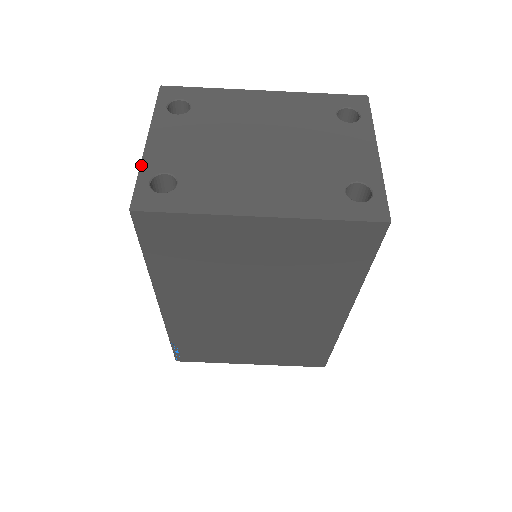
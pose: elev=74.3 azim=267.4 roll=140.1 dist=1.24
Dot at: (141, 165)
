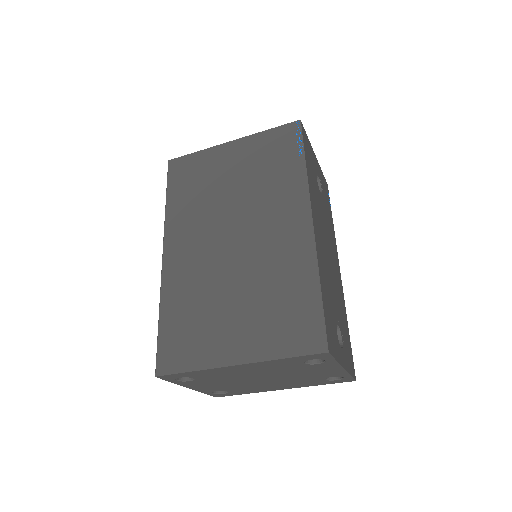
Dot at: occluded
